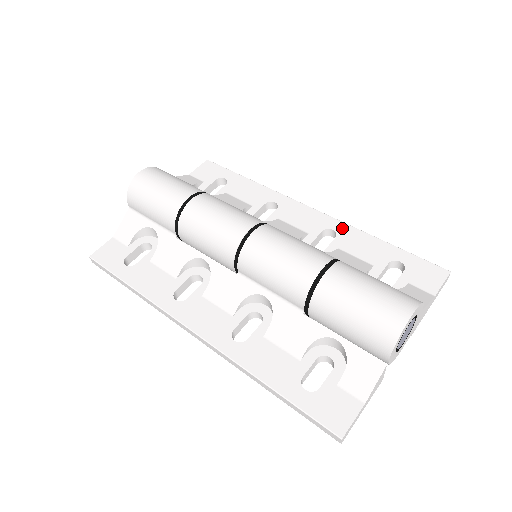
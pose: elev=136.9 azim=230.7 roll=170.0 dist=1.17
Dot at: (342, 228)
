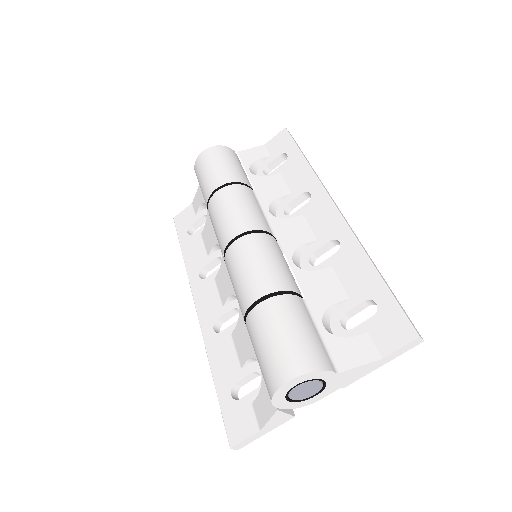
Dot at: (348, 243)
